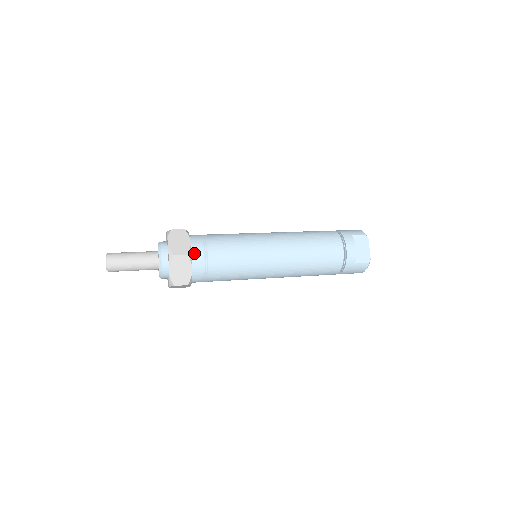
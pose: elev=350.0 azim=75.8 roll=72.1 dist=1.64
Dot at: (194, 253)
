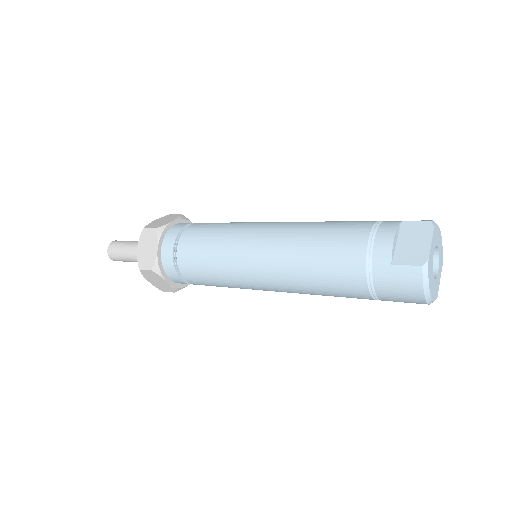
Dot at: (169, 232)
